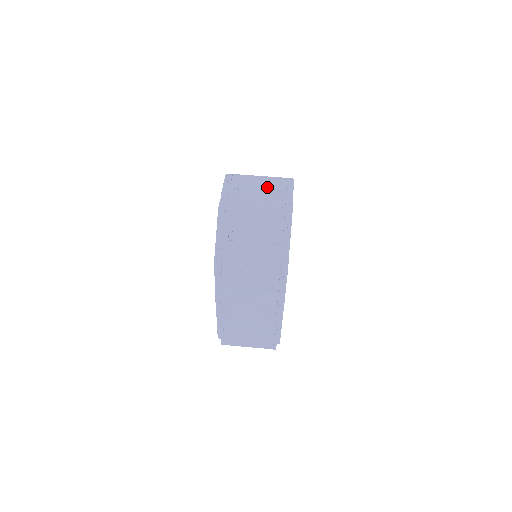
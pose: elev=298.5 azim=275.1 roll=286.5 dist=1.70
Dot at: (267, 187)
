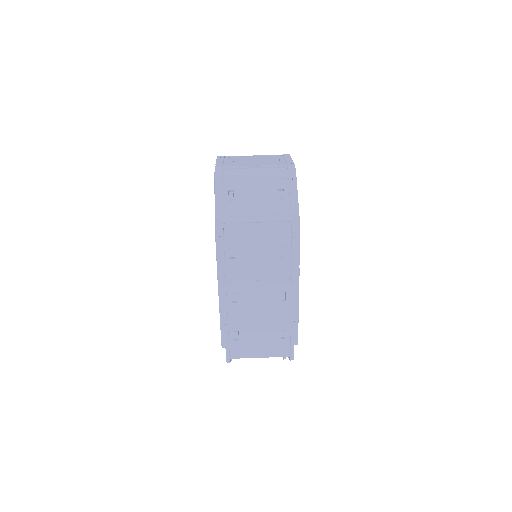
Dot at: (263, 158)
